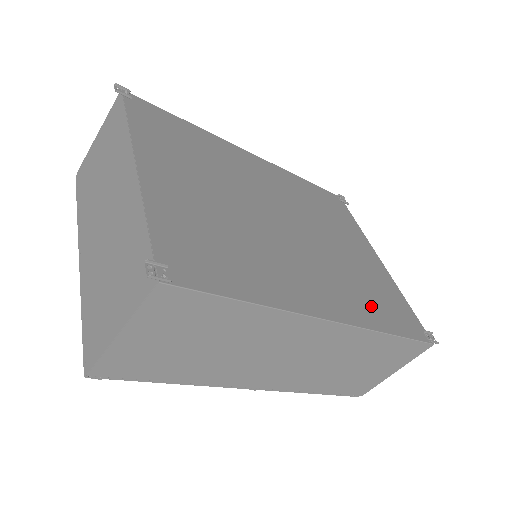
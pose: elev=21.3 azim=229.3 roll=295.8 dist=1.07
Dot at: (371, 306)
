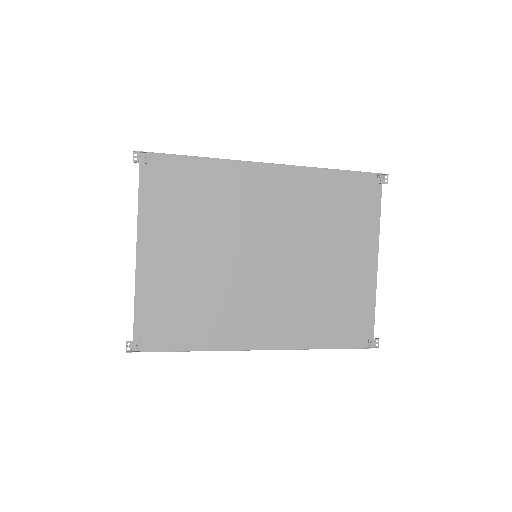
Dot at: (316, 326)
